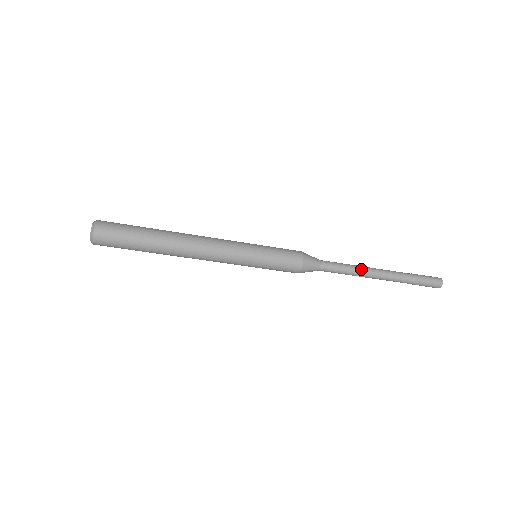
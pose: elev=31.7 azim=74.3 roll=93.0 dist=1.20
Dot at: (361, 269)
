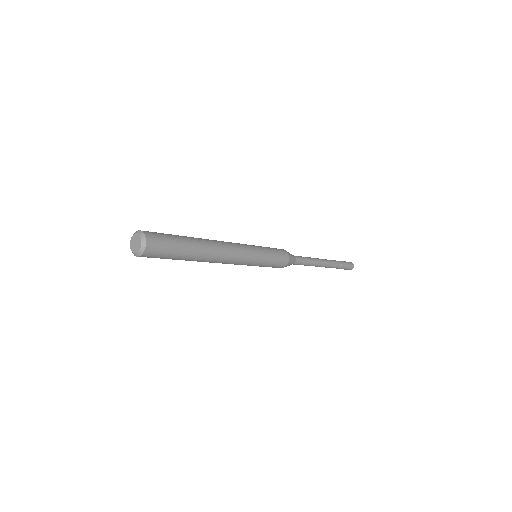
Dot at: (316, 264)
